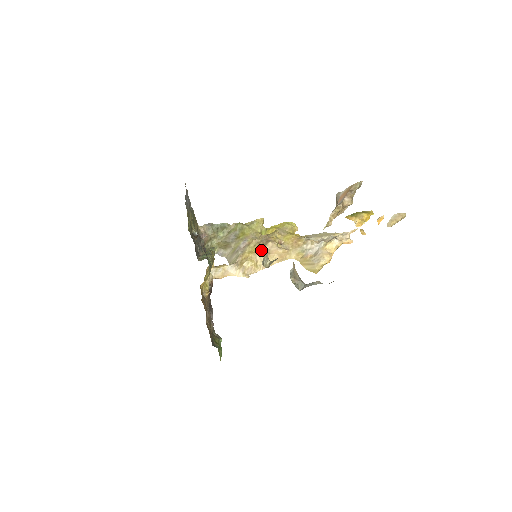
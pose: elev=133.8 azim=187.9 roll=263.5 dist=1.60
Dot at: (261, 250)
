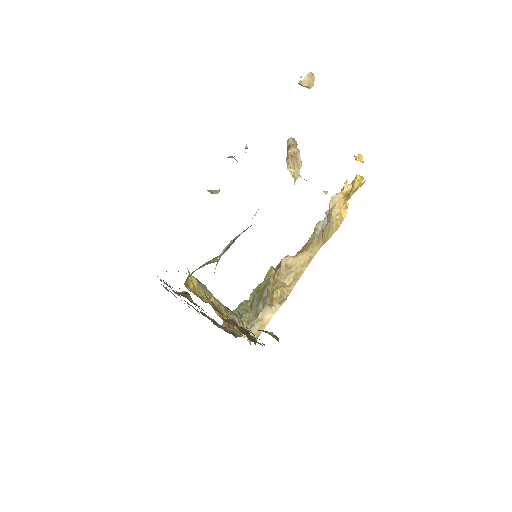
Dot at: (280, 273)
